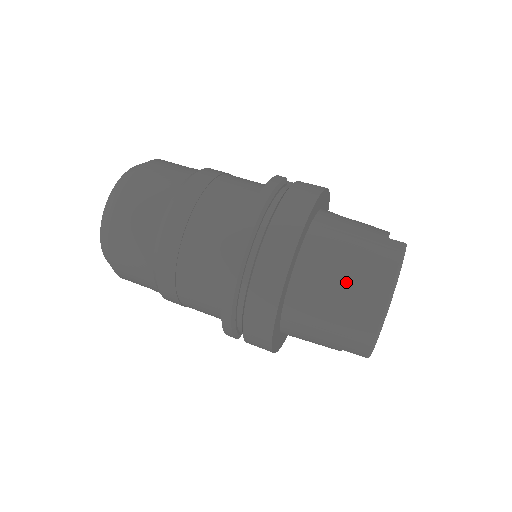
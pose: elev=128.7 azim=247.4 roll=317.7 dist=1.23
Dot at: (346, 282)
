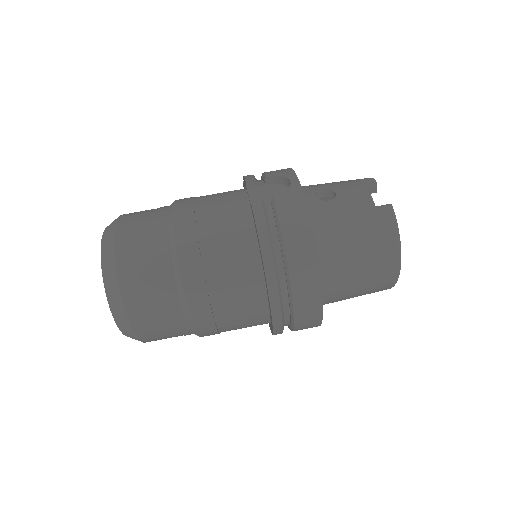
Dot at: (363, 273)
